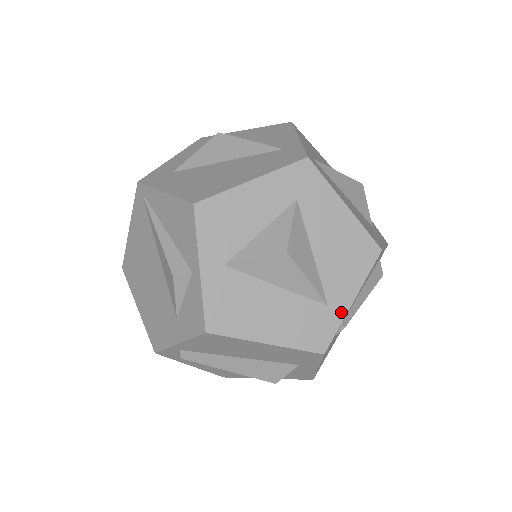
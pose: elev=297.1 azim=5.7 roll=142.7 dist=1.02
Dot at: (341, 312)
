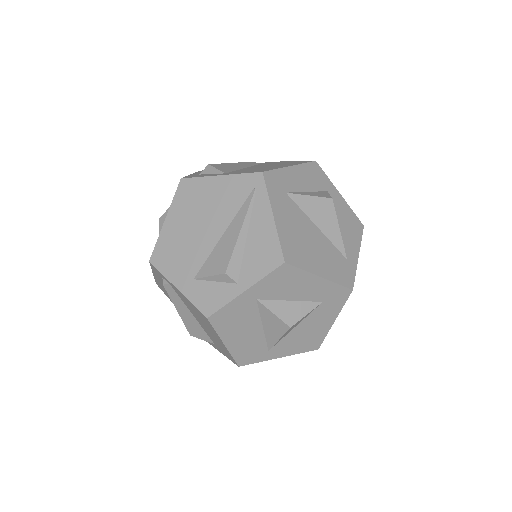
Dot at: (269, 357)
